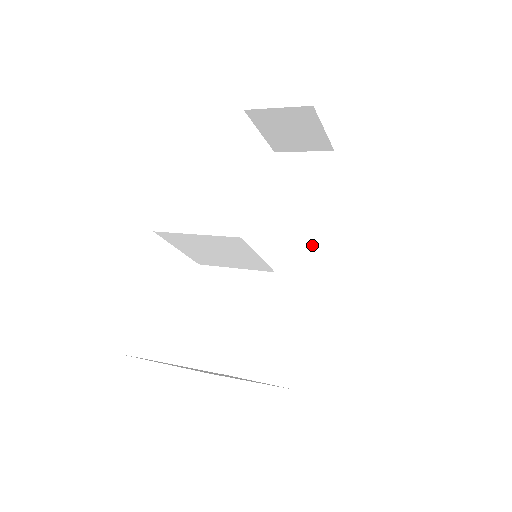
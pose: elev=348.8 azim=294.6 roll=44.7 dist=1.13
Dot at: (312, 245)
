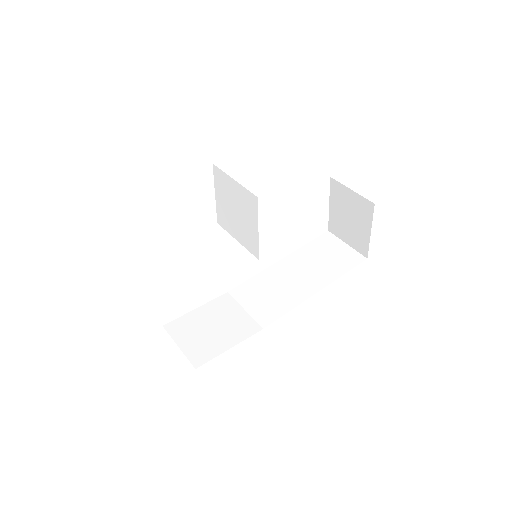
Dot at: (298, 298)
